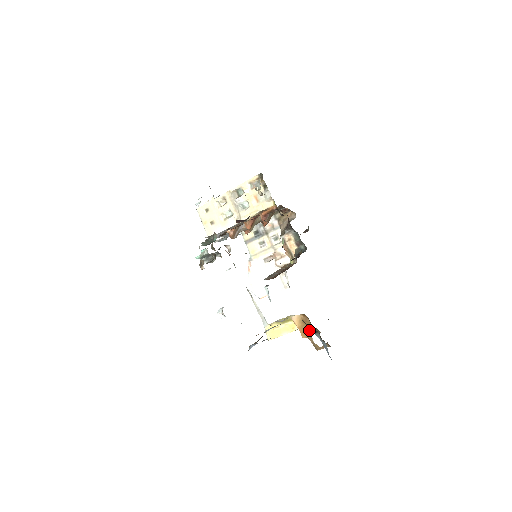
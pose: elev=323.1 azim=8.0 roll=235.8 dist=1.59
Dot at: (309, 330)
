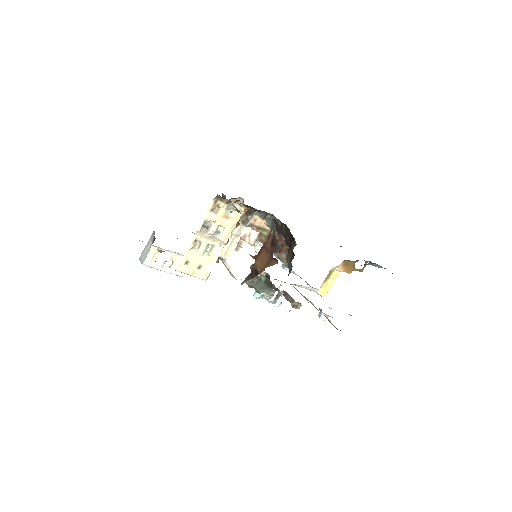
Dot at: (351, 266)
